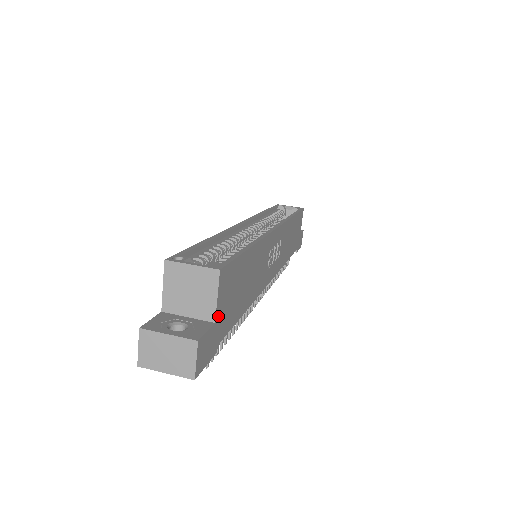
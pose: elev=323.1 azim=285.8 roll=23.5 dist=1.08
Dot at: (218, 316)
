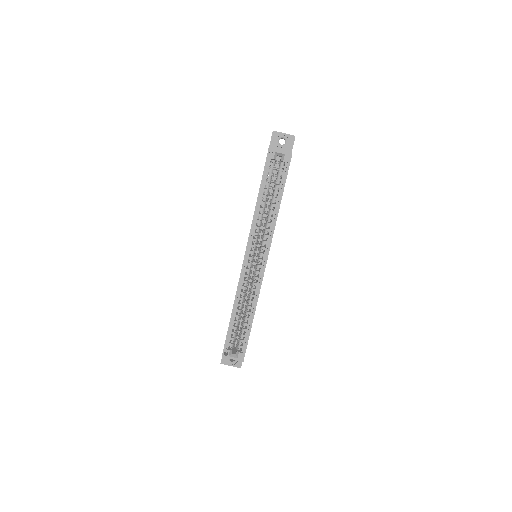
Dot at: occluded
